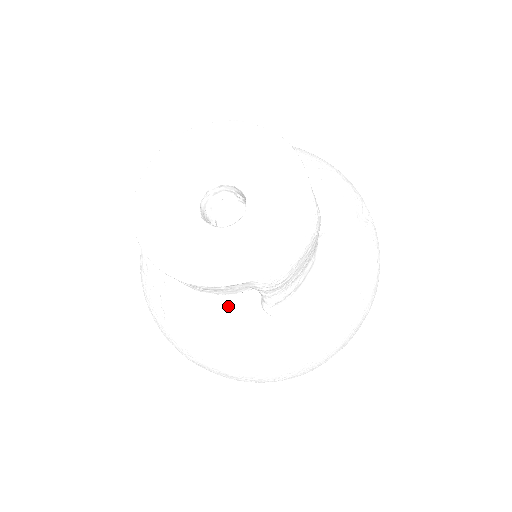
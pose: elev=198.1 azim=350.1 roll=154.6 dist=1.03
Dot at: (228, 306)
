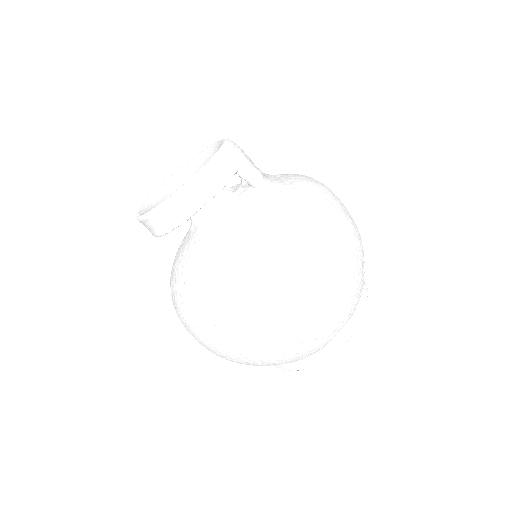
Dot at: (247, 209)
